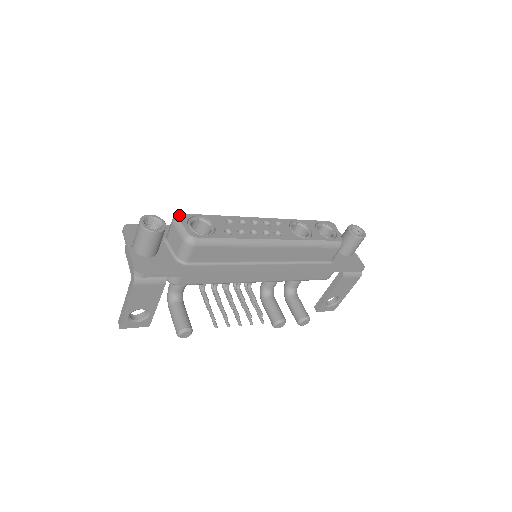
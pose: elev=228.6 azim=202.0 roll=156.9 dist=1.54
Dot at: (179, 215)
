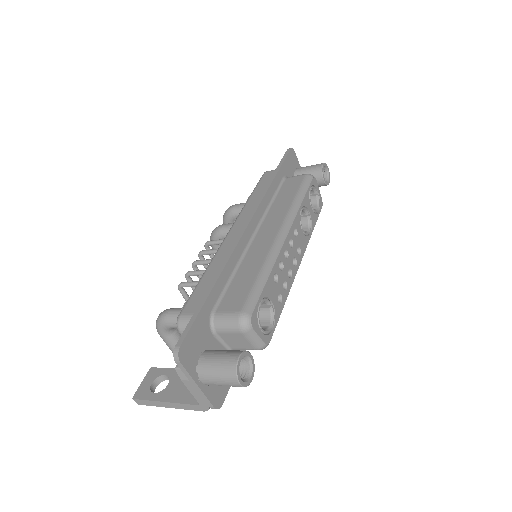
Dot at: (251, 323)
